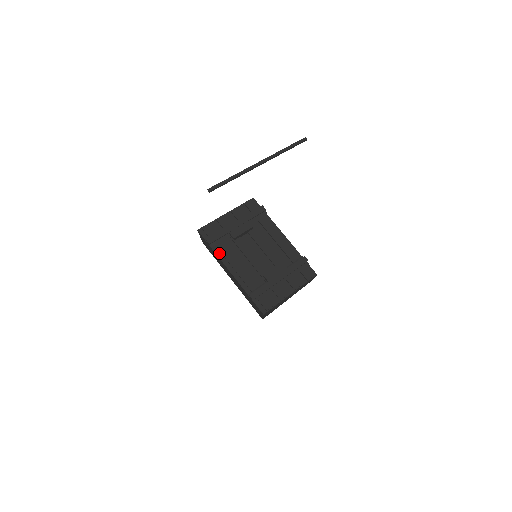
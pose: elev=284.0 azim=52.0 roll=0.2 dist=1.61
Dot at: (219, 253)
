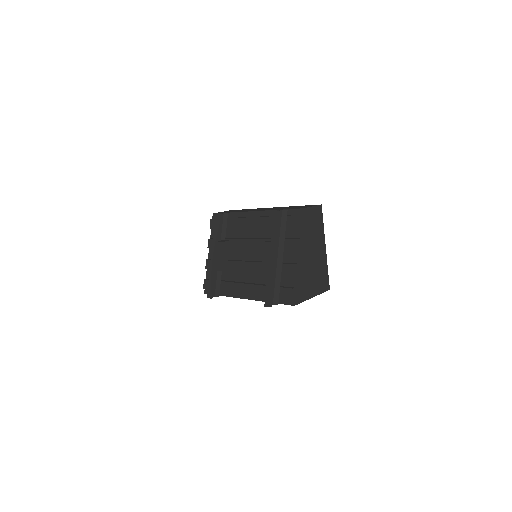
Dot at: (228, 293)
